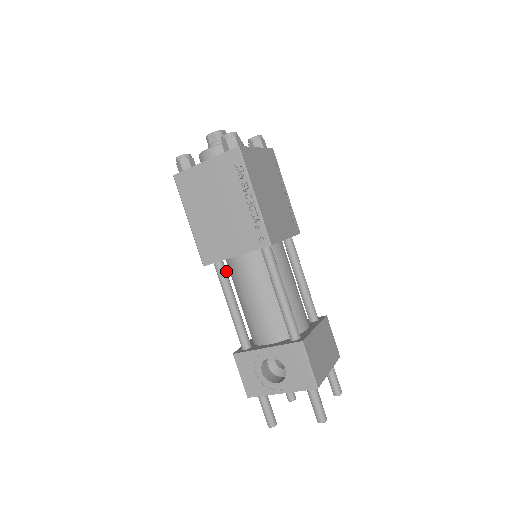
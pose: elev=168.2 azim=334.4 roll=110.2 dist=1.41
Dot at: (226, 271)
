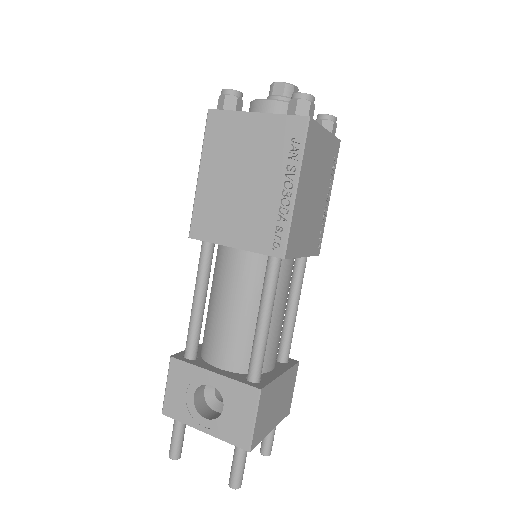
Dot at: (212, 257)
